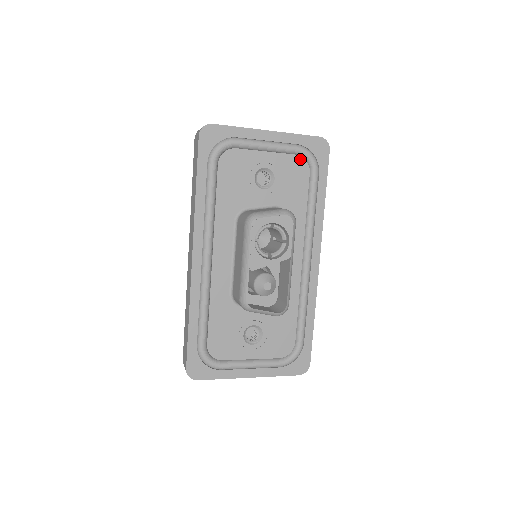
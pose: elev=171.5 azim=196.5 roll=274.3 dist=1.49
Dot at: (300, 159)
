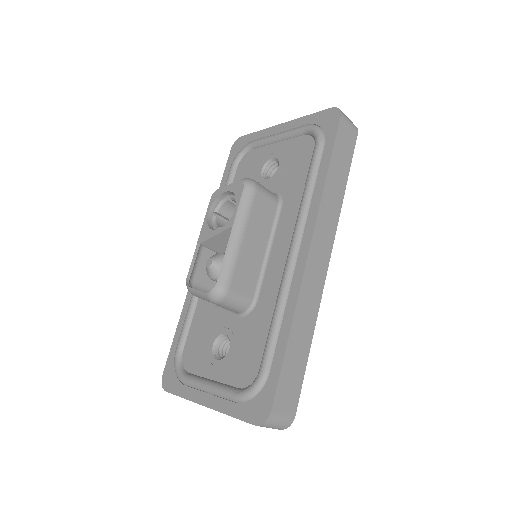
Dot at: (307, 138)
